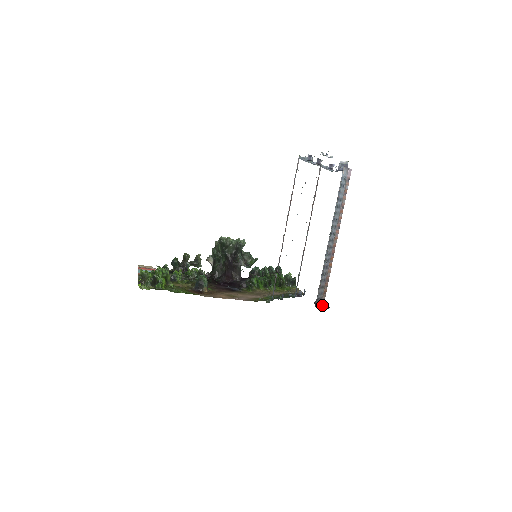
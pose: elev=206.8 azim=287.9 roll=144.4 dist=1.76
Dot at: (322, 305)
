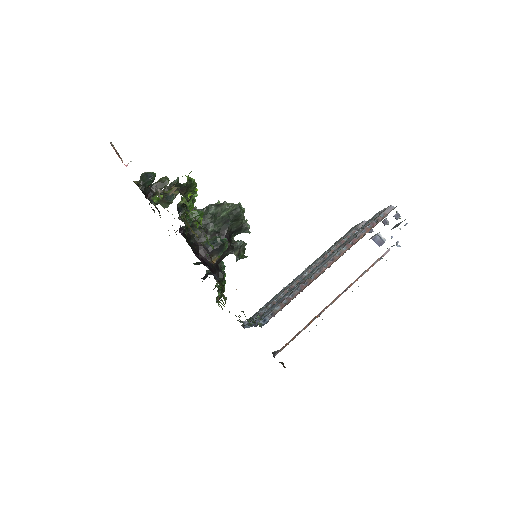
Dot at: occluded
